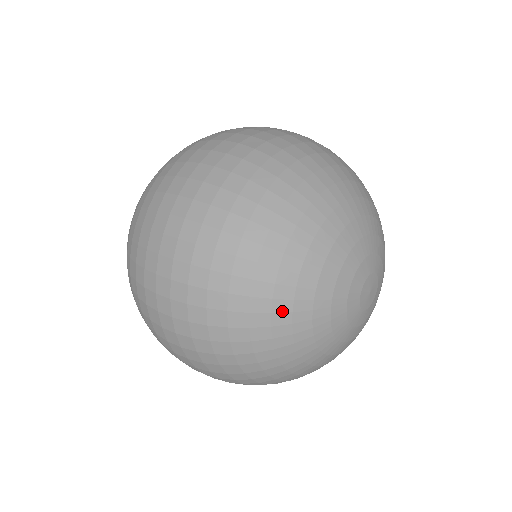
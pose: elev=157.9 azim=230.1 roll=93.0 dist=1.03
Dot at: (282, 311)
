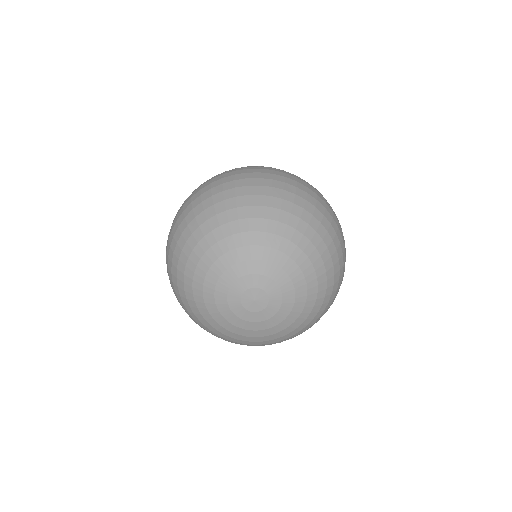
Dot at: (215, 236)
